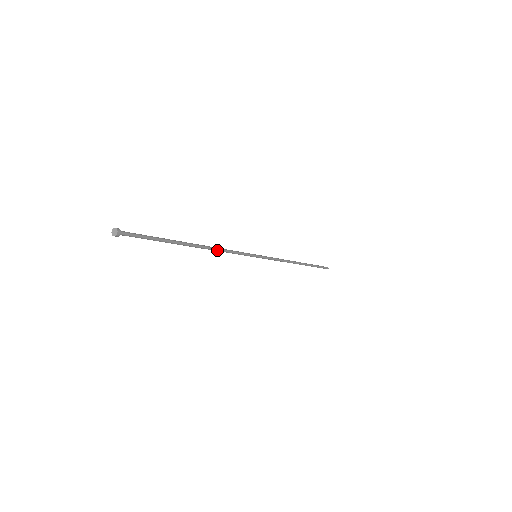
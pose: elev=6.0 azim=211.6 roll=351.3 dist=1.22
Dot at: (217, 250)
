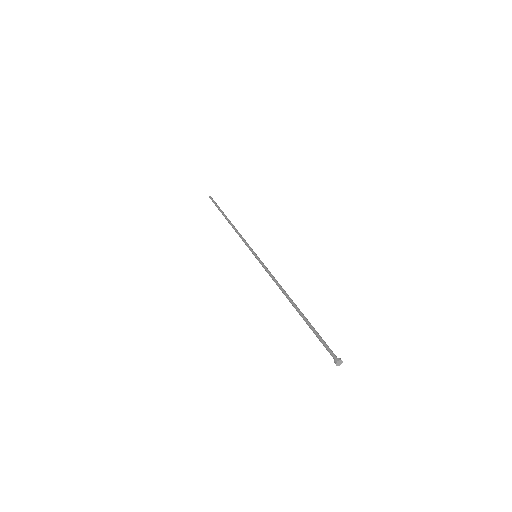
Dot at: (281, 287)
